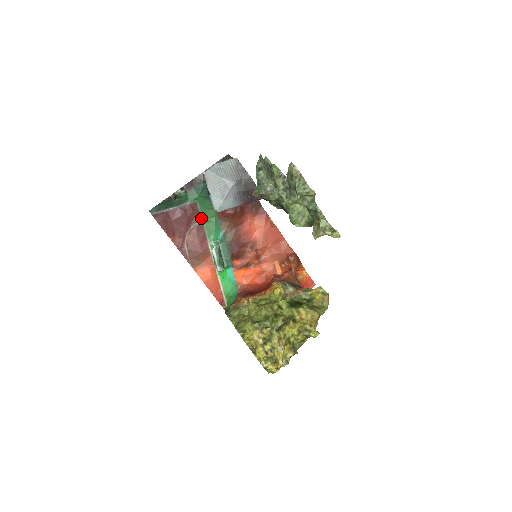
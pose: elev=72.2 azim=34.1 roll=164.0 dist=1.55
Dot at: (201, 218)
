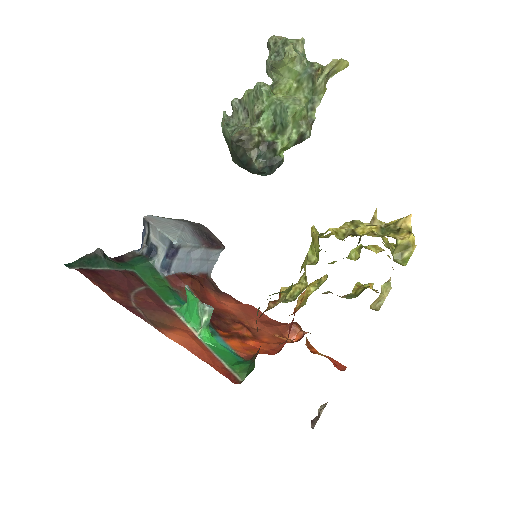
Dot at: (147, 285)
